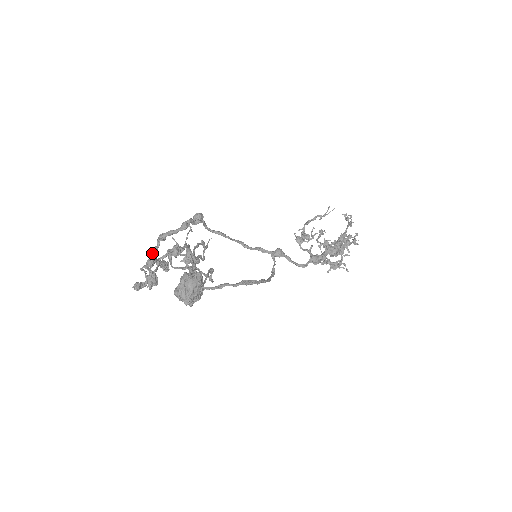
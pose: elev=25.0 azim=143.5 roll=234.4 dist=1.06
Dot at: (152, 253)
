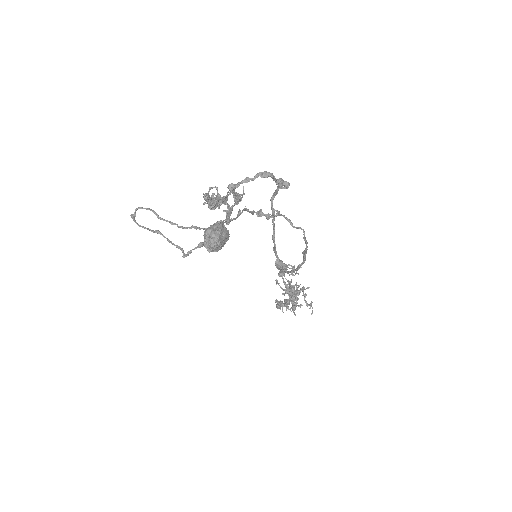
Dot at: (243, 180)
